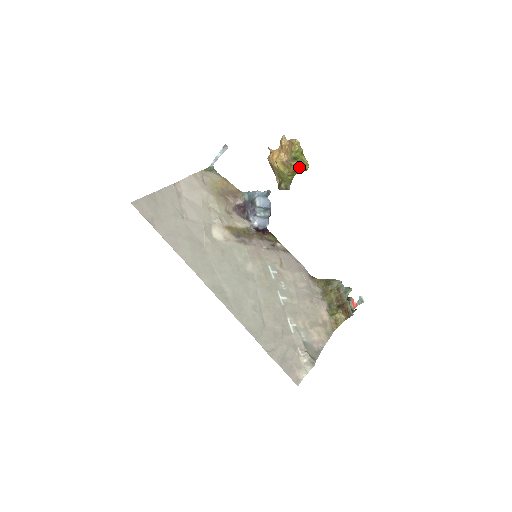
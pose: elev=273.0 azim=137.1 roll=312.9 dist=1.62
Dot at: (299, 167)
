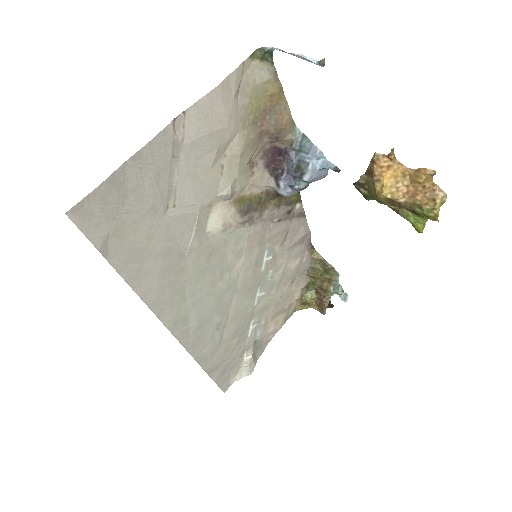
Dot at: (408, 220)
